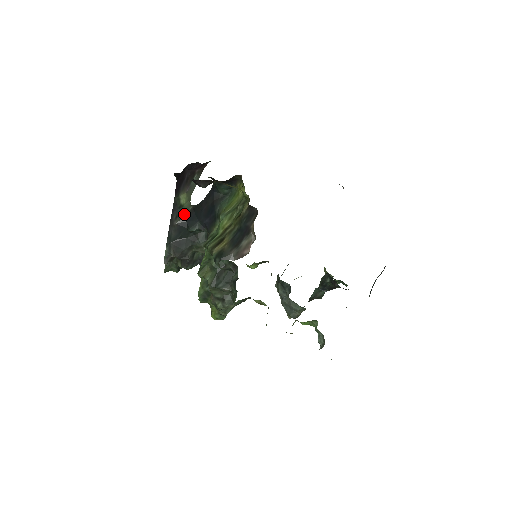
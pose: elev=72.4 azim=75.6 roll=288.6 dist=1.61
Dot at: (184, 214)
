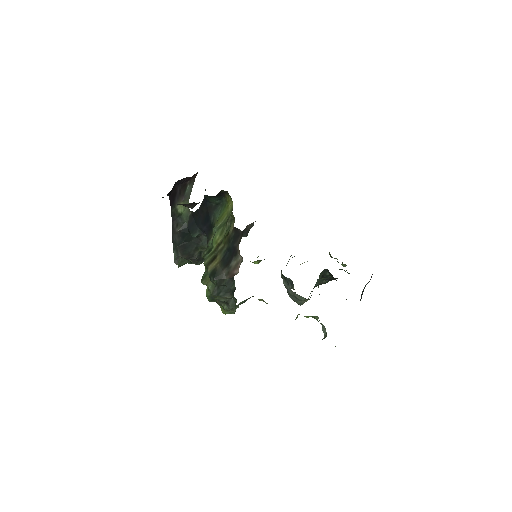
Dot at: (184, 221)
